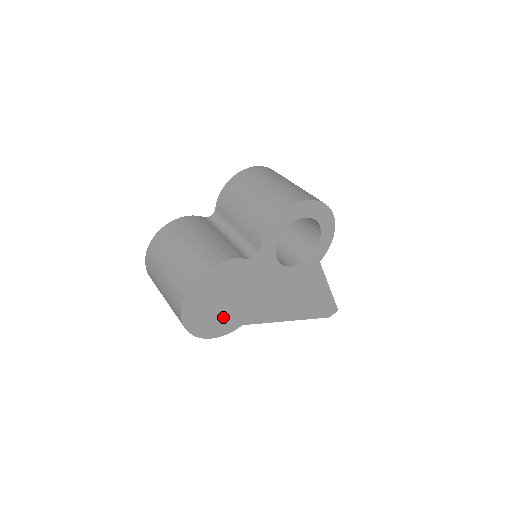
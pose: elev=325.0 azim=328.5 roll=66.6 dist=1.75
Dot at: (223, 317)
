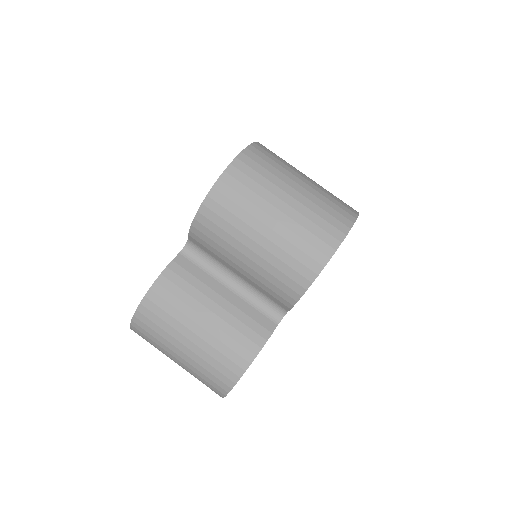
Dot at: occluded
